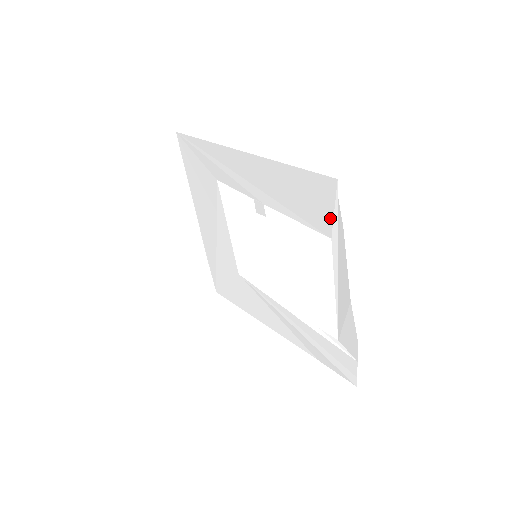
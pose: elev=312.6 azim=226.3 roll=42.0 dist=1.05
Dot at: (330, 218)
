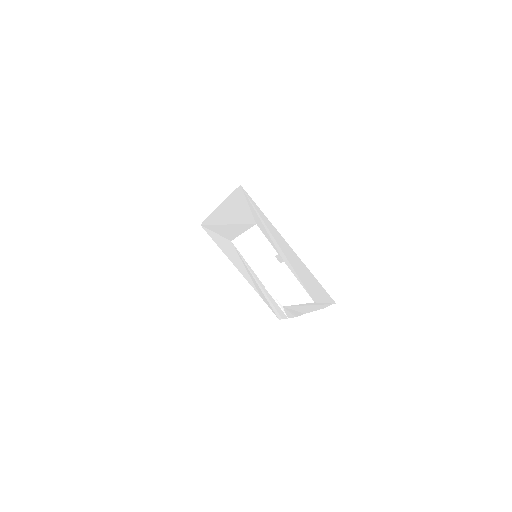
Dot at: (320, 301)
